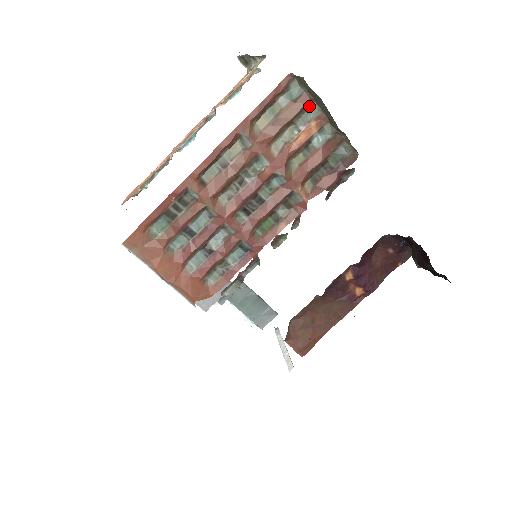
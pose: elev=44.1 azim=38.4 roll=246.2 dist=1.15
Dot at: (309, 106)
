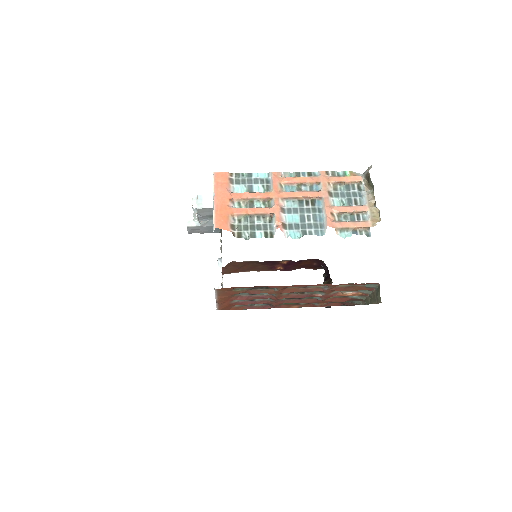
Dot at: (368, 290)
